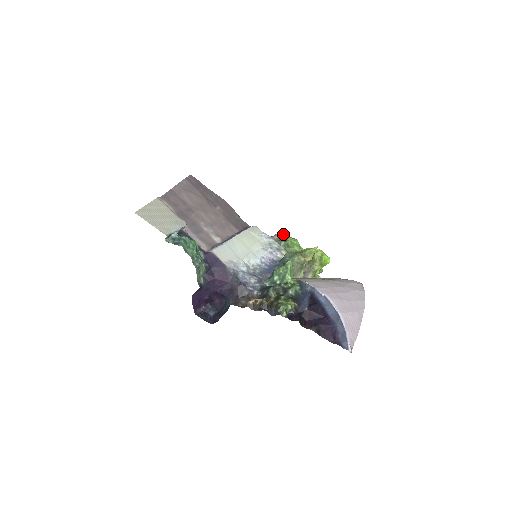
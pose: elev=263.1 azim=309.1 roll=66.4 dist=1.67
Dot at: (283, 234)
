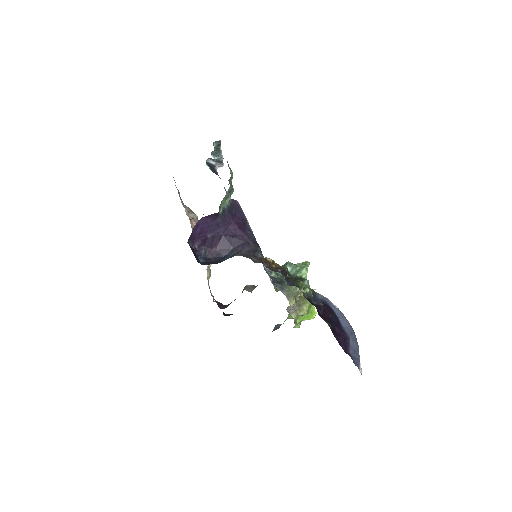
Dot at: occluded
